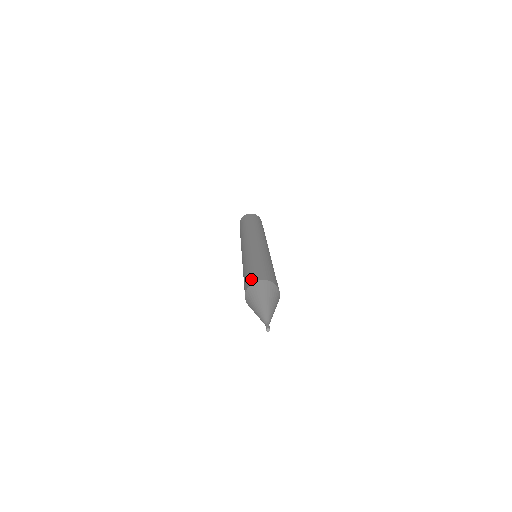
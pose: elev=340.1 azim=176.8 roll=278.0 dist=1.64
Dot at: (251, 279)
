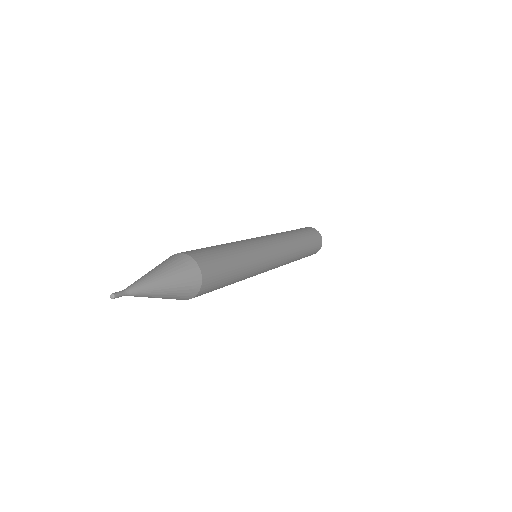
Dot at: occluded
